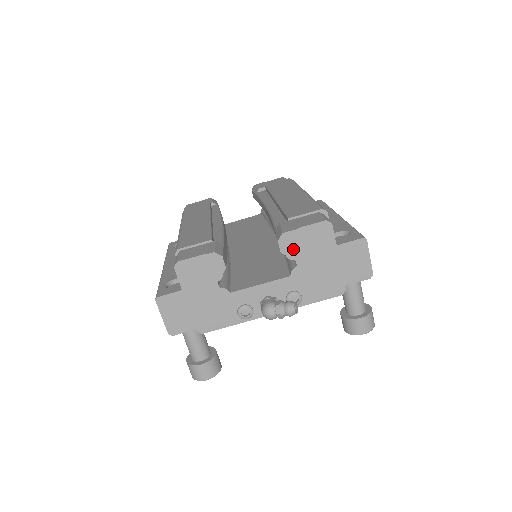
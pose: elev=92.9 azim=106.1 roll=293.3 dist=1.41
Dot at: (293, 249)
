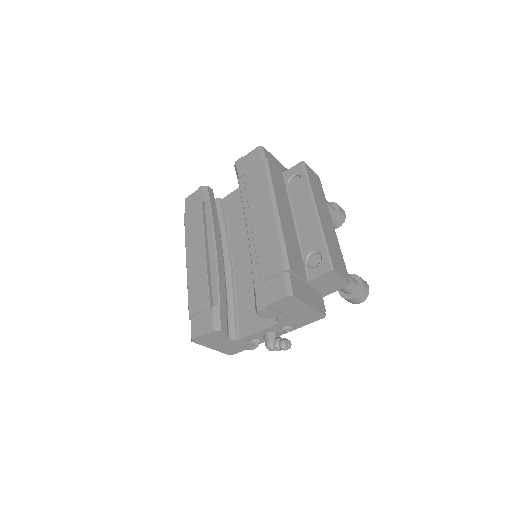
Dot at: (270, 315)
